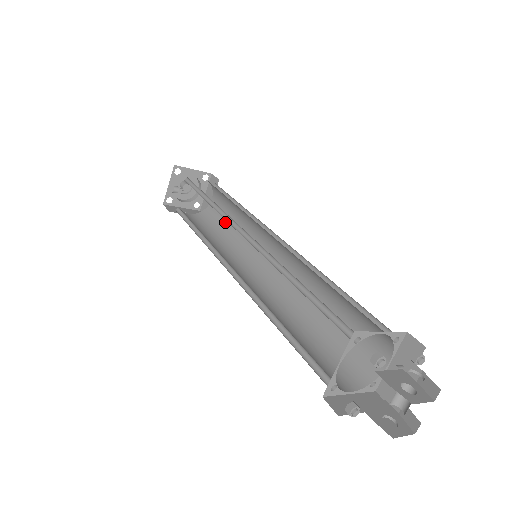
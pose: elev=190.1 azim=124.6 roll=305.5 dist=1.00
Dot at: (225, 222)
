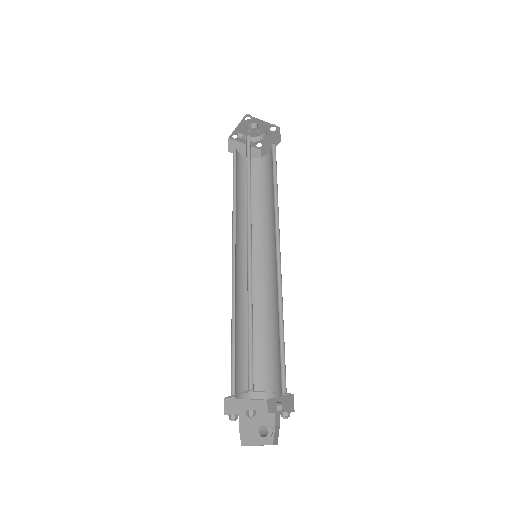
Dot at: (266, 187)
